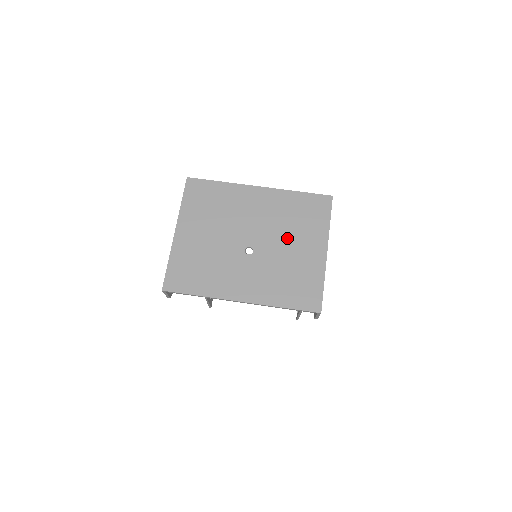
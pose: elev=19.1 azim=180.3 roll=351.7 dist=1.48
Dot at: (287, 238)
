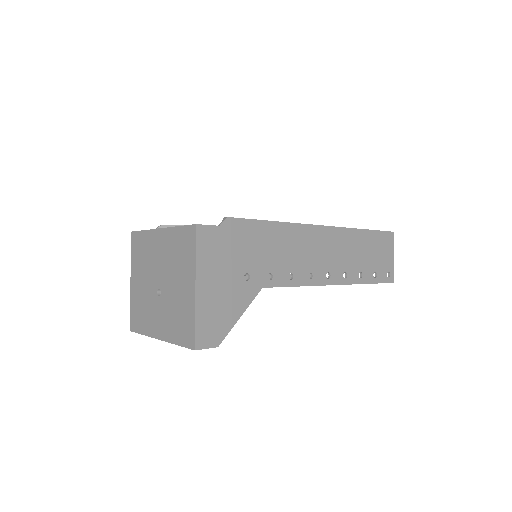
Dot at: (175, 277)
